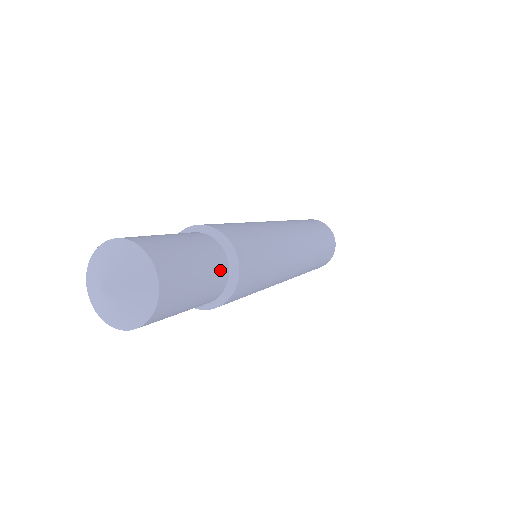
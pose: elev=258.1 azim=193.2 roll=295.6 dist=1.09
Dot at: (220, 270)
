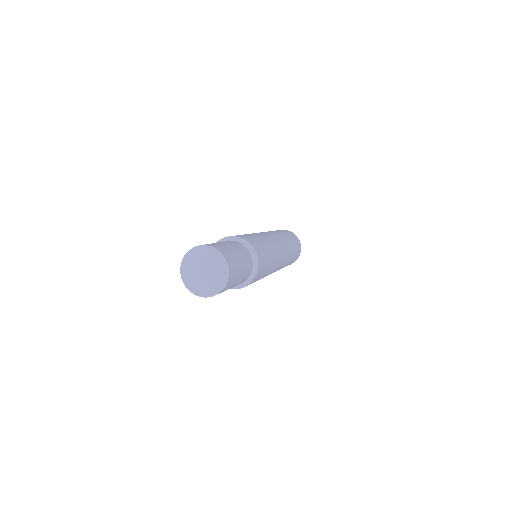
Dot at: (245, 279)
